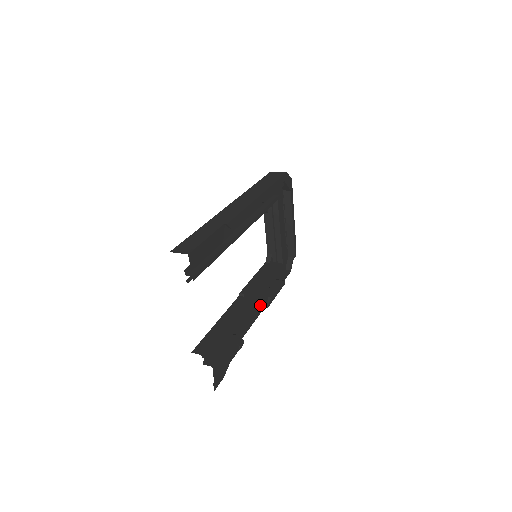
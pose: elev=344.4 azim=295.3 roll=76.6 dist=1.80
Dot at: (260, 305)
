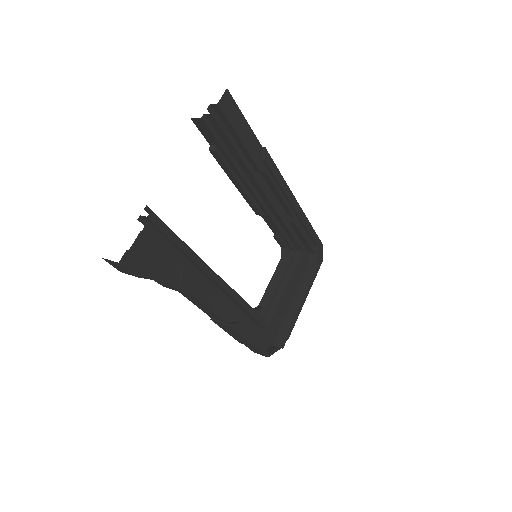
Dot at: (225, 307)
